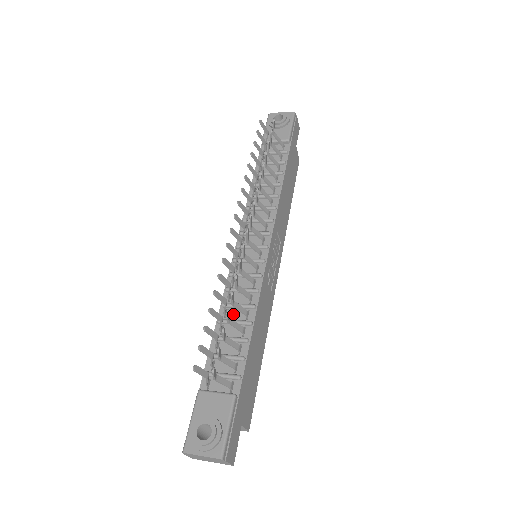
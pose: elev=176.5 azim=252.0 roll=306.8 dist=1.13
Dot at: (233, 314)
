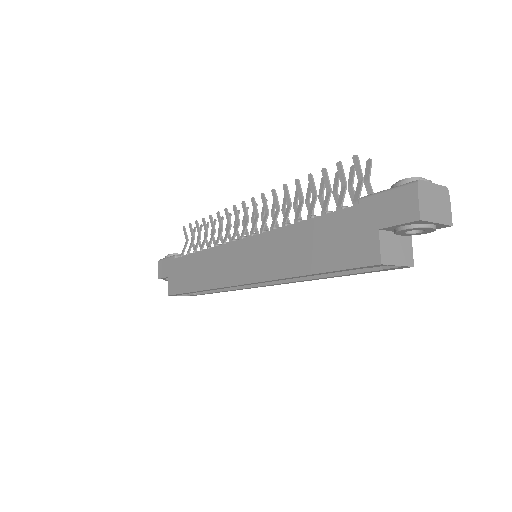
Dot at: occluded
